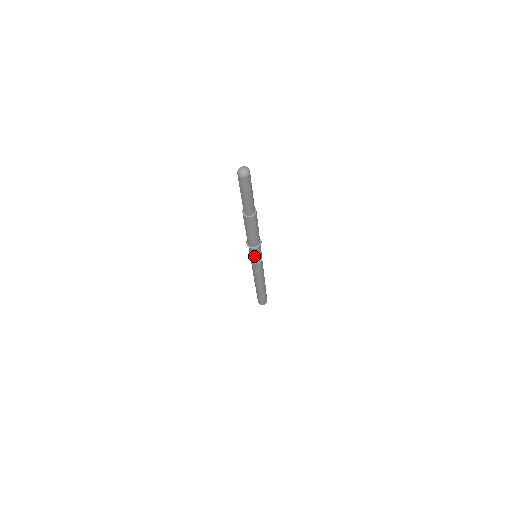
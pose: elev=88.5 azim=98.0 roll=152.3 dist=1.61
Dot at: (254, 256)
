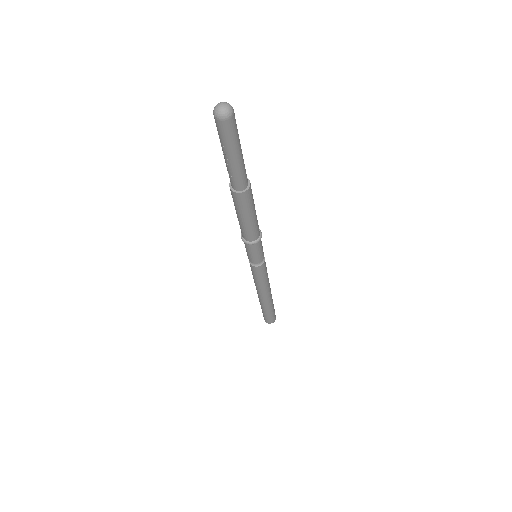
Dot at: (257, 255)
